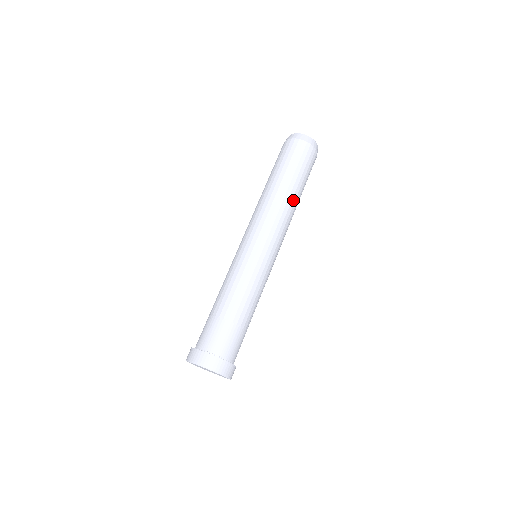
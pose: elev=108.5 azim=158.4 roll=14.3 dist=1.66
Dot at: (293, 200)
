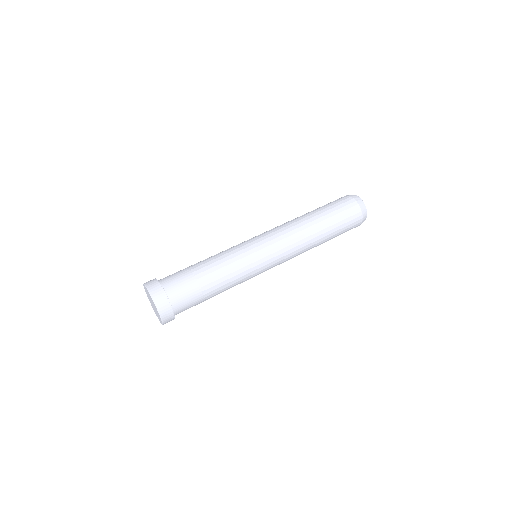
Dot at: (315, 235)
